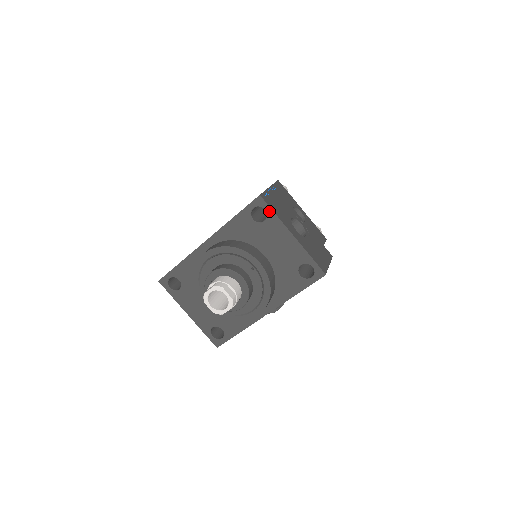
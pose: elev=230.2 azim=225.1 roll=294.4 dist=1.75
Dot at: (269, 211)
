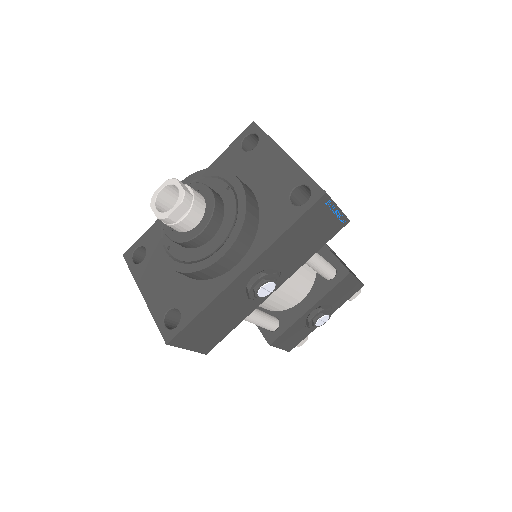
Dot at: (261, 135)
